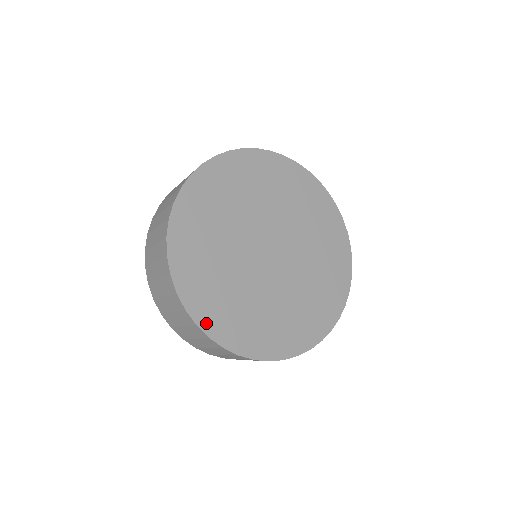
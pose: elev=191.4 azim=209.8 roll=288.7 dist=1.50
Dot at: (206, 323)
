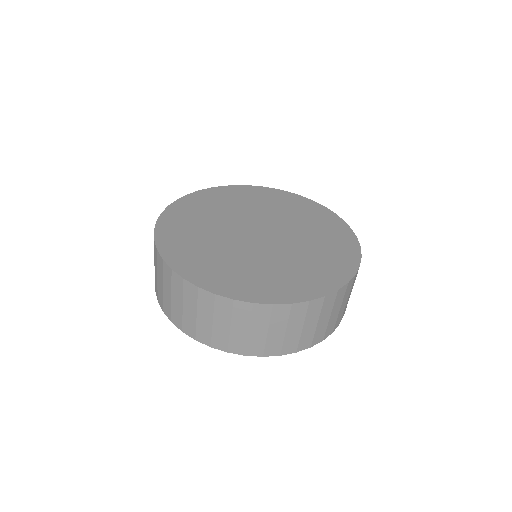
Dot at: (194, 277)
